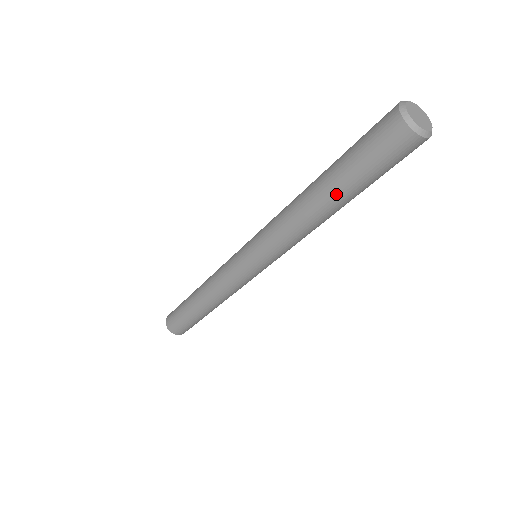
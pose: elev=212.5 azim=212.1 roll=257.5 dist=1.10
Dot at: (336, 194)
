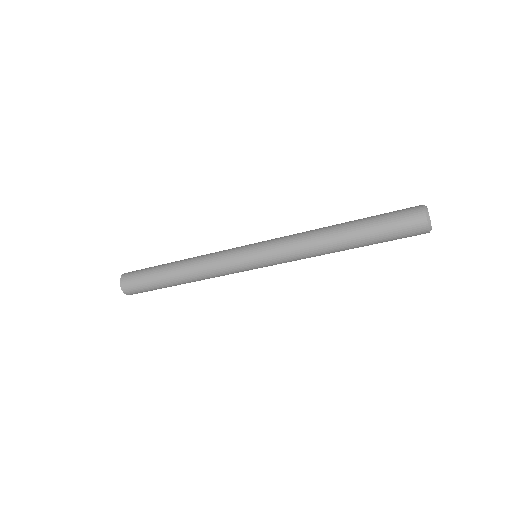
Dot at: (359, 245)
